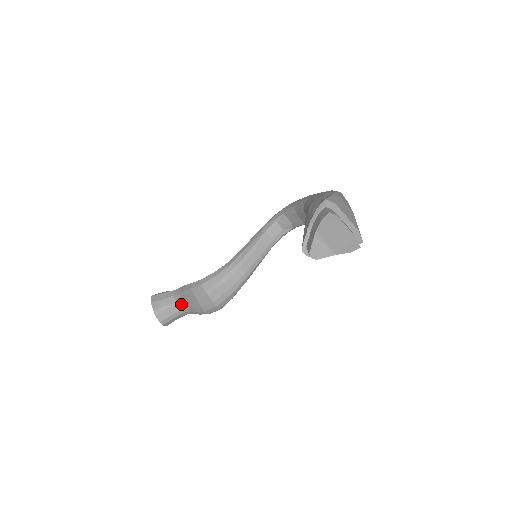
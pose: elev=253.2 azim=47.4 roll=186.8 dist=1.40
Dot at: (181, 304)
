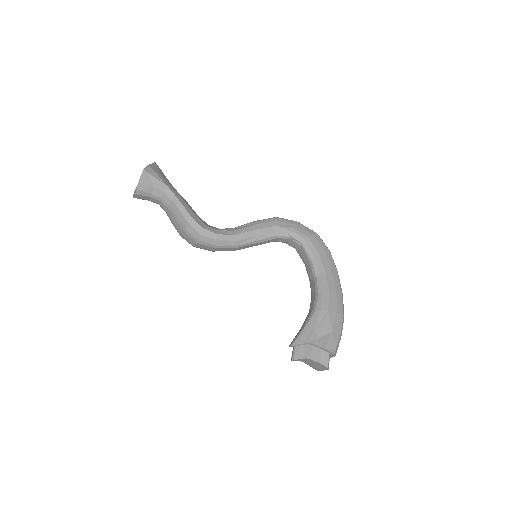
Dot at: (165, 205)
